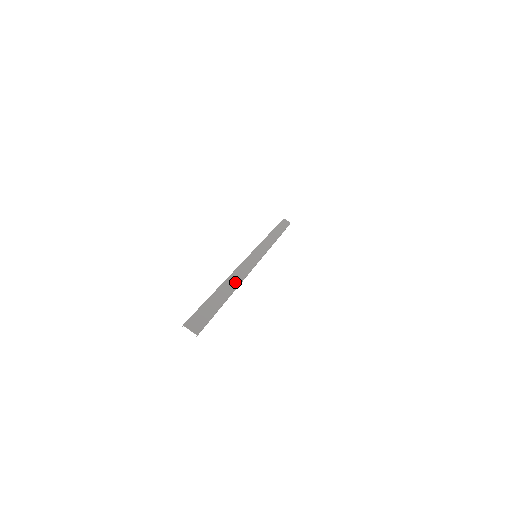
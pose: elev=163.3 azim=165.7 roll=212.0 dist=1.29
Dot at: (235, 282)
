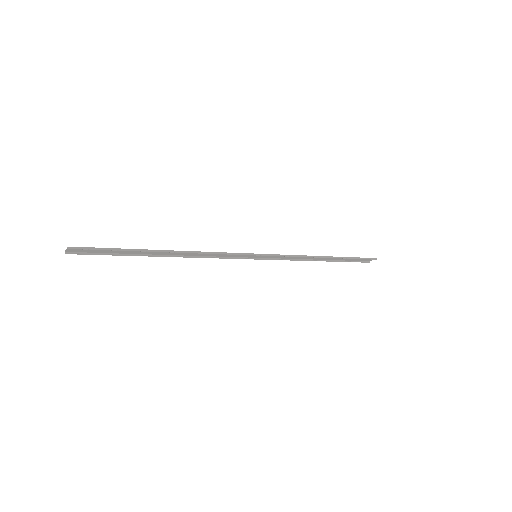
Dot at: (184, 253)
